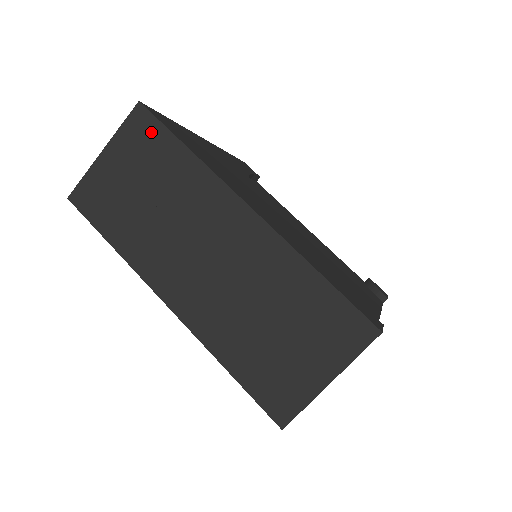
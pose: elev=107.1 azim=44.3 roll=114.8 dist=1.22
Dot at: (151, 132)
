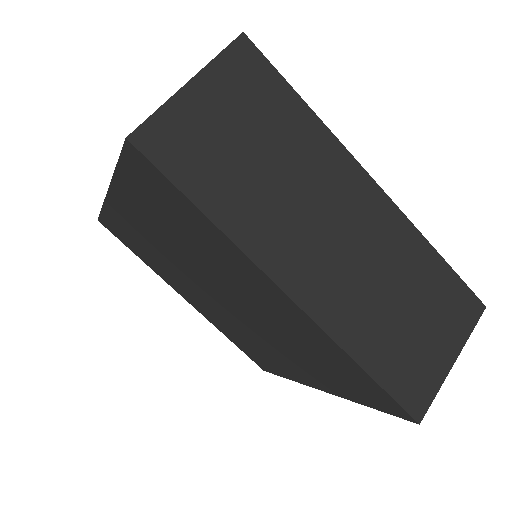
Dot at: (261, 75)
